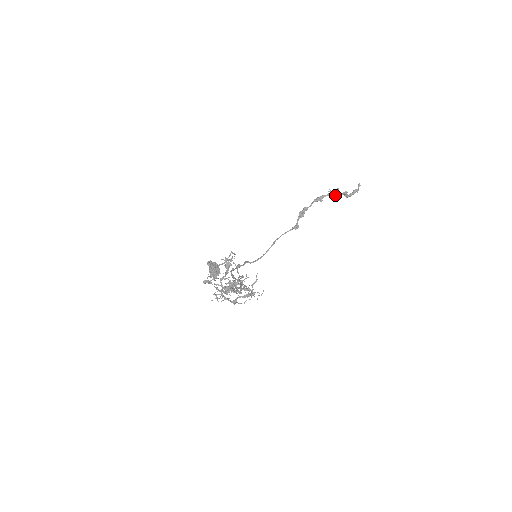
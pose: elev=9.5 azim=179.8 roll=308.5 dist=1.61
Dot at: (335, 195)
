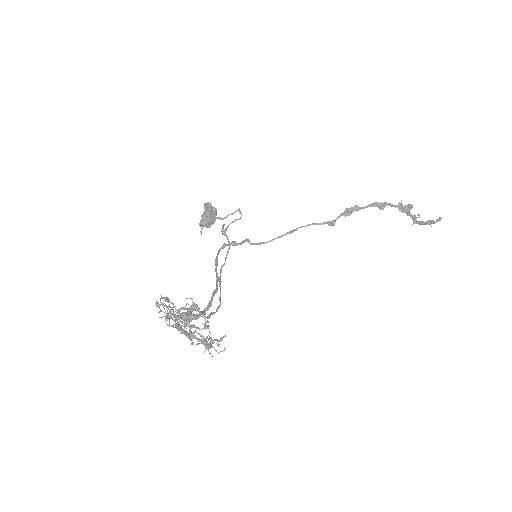
Dot at: (403, 212)
